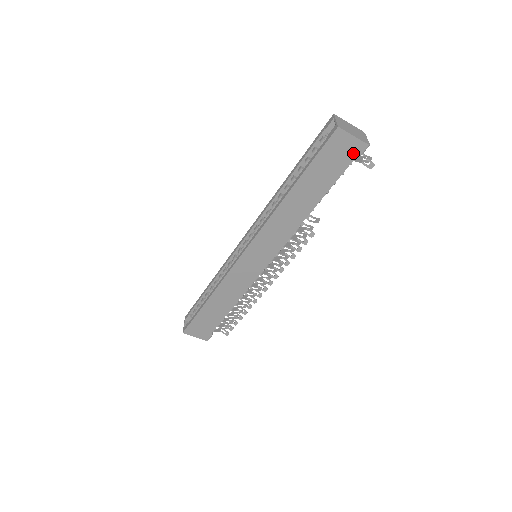
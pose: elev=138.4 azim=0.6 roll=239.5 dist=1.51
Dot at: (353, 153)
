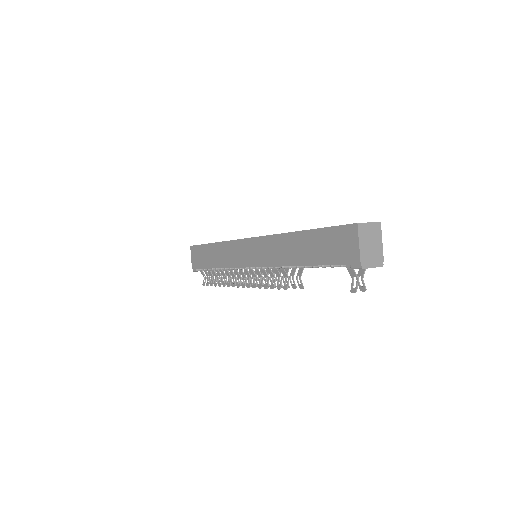
Dot at: (348, 258)
